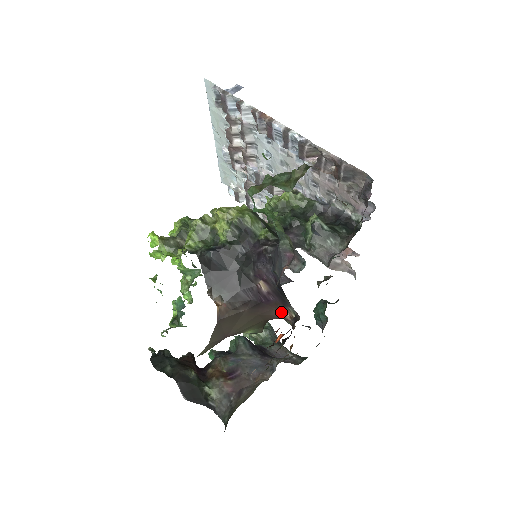
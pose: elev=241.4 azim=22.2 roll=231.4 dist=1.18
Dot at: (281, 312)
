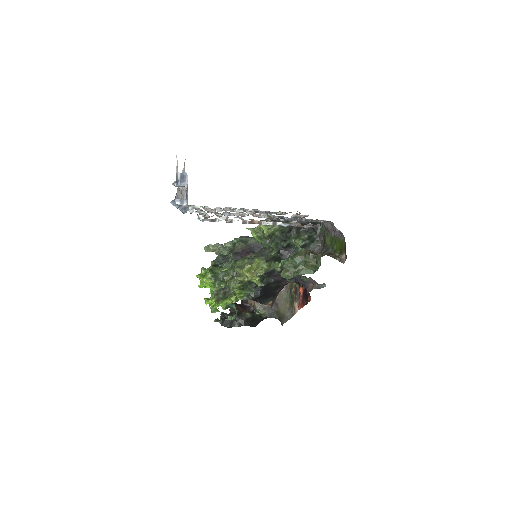
Dot at: occluded
